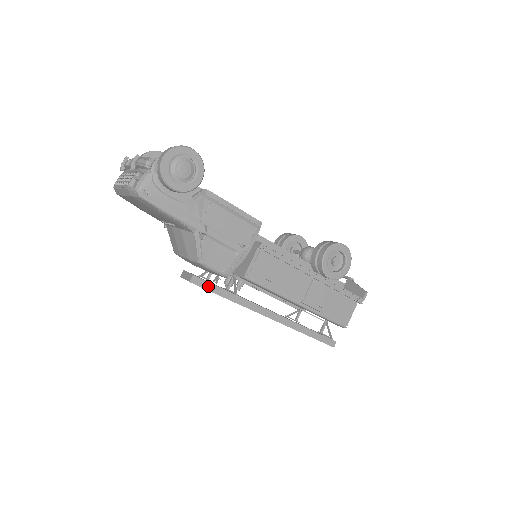
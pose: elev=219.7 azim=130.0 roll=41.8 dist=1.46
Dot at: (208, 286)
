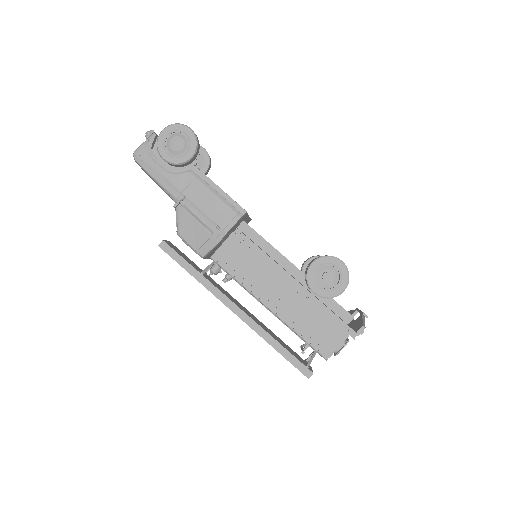
Dot at: (175, 255)
